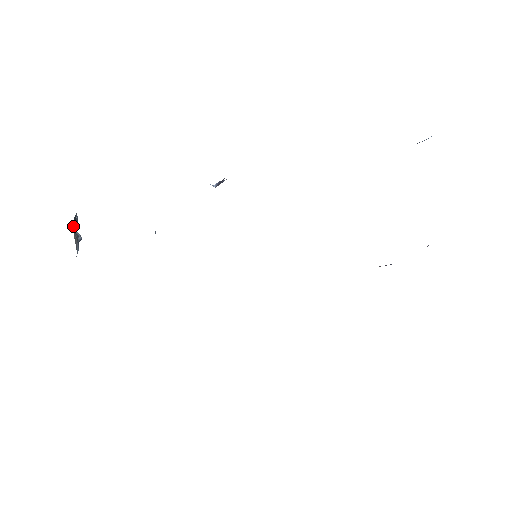
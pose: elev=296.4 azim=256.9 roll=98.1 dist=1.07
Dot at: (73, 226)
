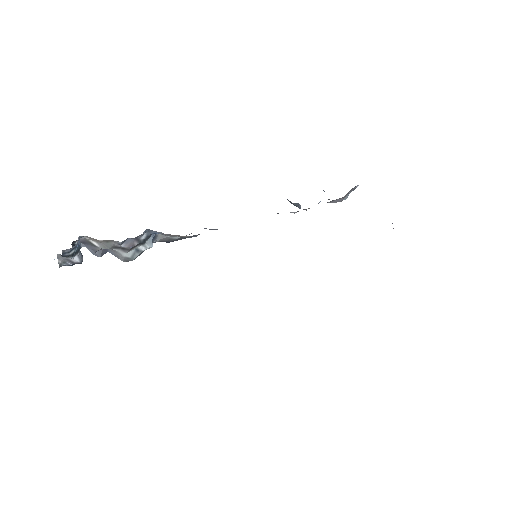
Dot at: occluded
